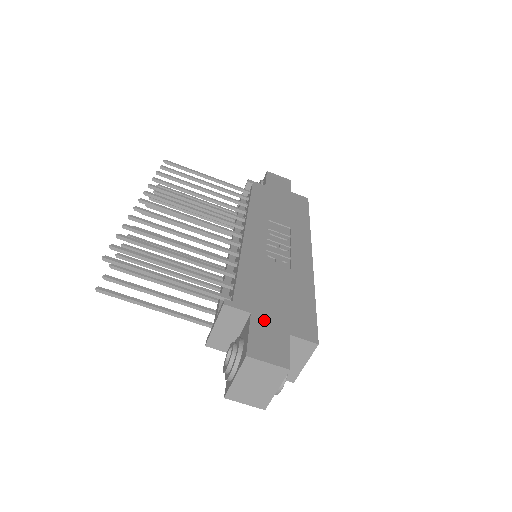
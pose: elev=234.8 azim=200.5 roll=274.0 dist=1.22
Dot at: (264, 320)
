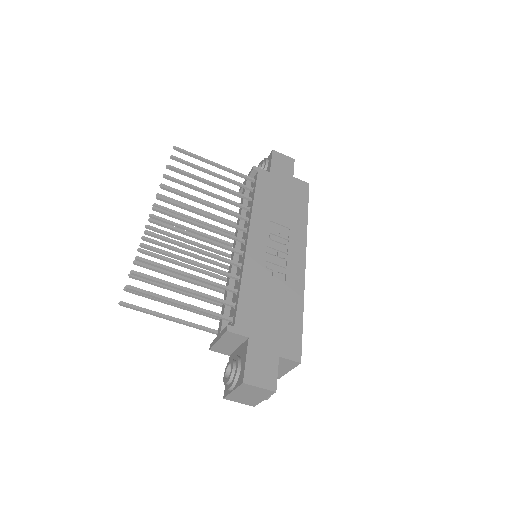
Dot at: (259, 344)
